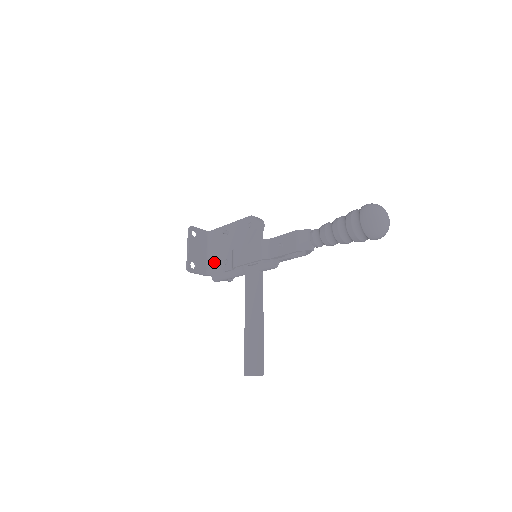
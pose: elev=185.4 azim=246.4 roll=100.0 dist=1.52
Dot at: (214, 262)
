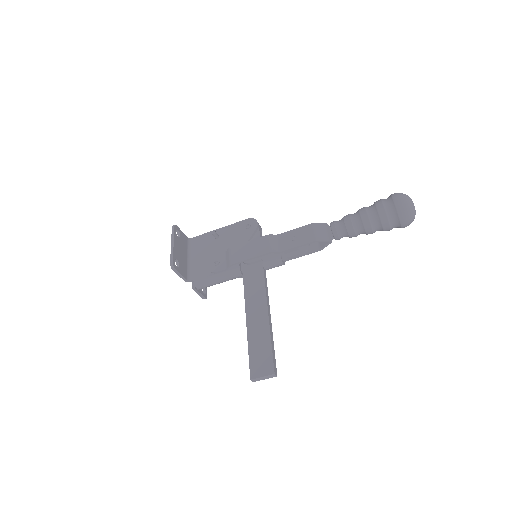
Dot at: (198, 266)
